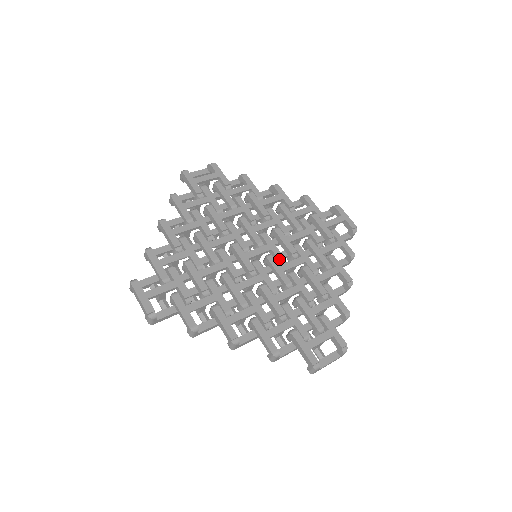
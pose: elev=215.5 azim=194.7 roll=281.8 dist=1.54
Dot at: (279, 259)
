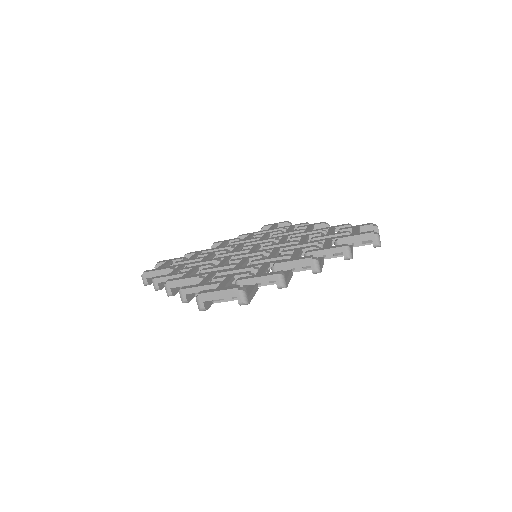
Dot at: (272, 243)
